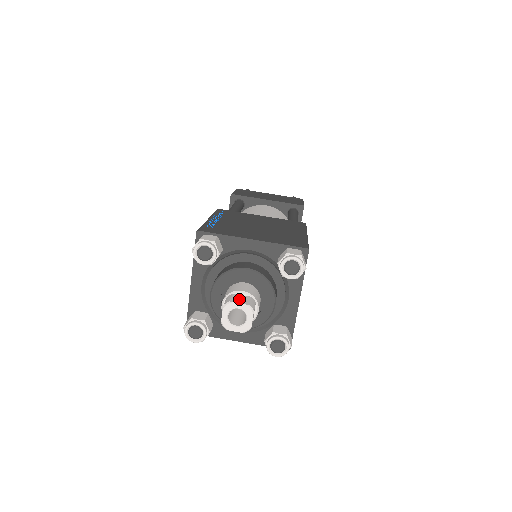
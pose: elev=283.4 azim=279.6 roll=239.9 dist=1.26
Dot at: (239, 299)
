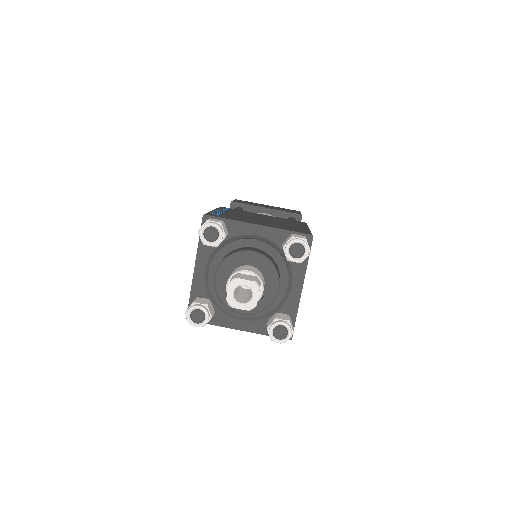
Dot at: (245, 277)
